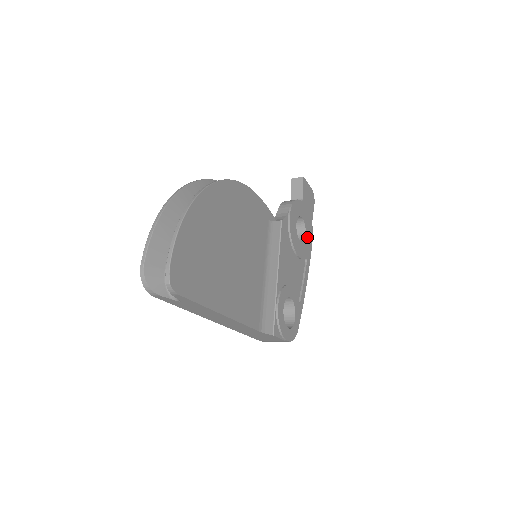
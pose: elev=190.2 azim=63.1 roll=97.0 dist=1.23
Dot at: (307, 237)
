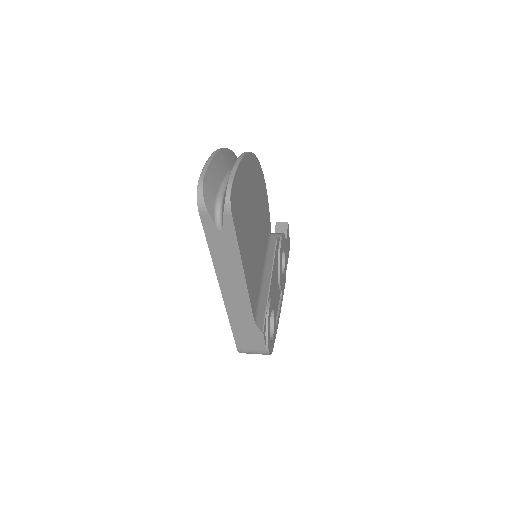
Dot at: (284, 274)
